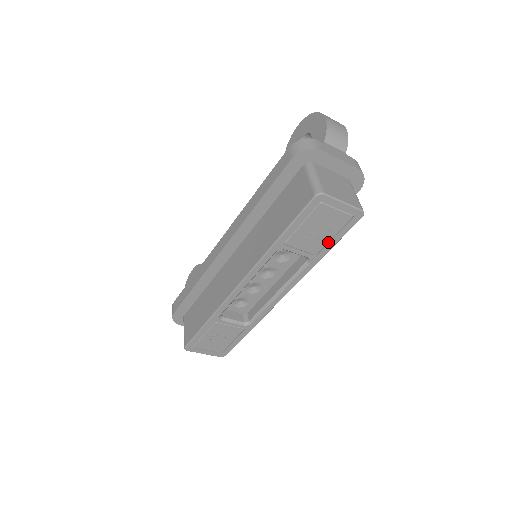
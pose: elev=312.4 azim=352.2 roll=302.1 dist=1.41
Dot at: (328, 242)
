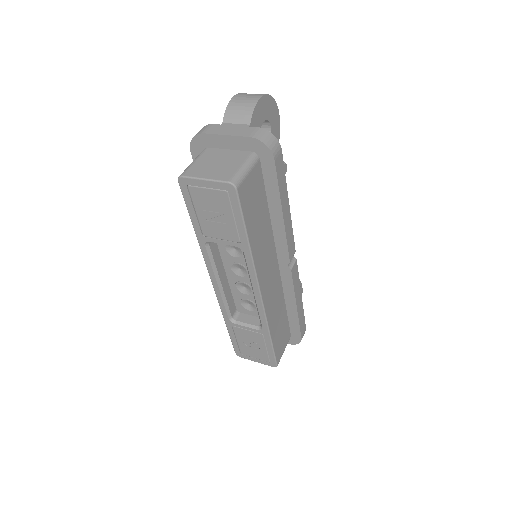
Dot at: (236, 226)
